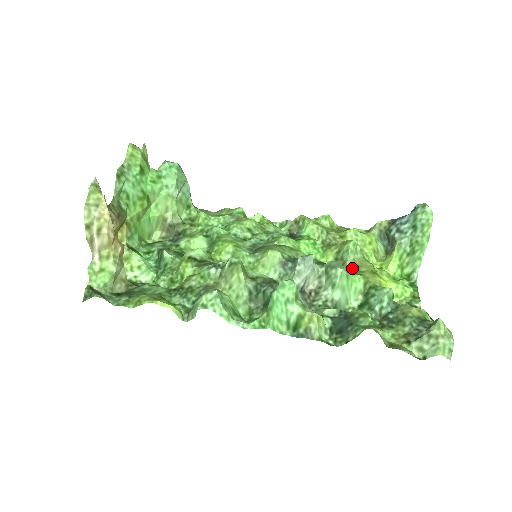
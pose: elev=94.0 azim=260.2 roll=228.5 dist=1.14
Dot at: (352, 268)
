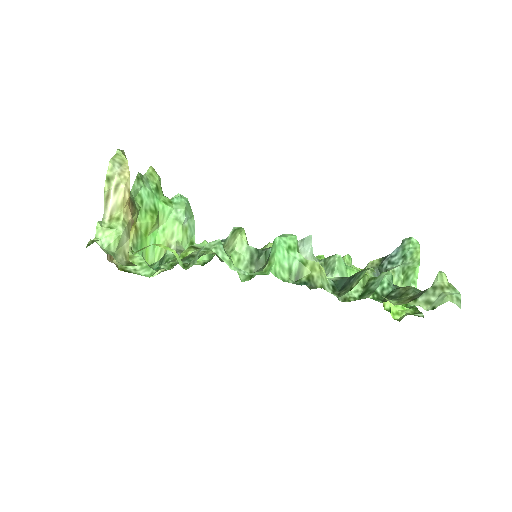
Dot at: occluded
